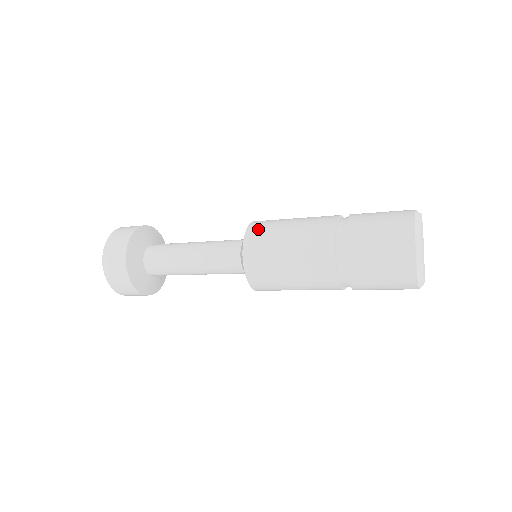
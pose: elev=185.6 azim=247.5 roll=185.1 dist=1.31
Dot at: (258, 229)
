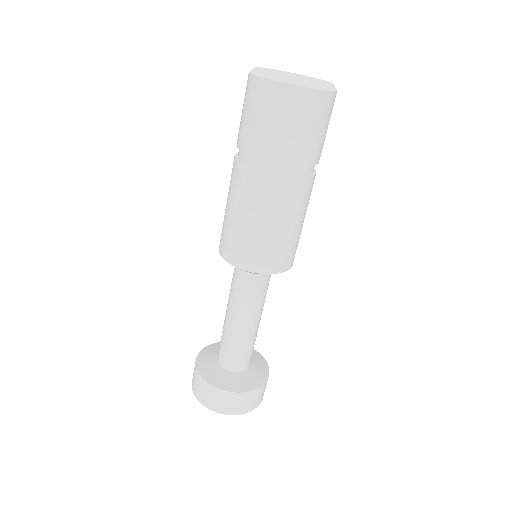
Dot at: occluded
